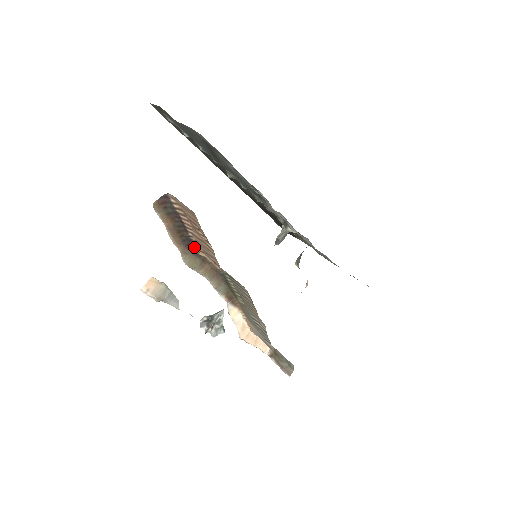
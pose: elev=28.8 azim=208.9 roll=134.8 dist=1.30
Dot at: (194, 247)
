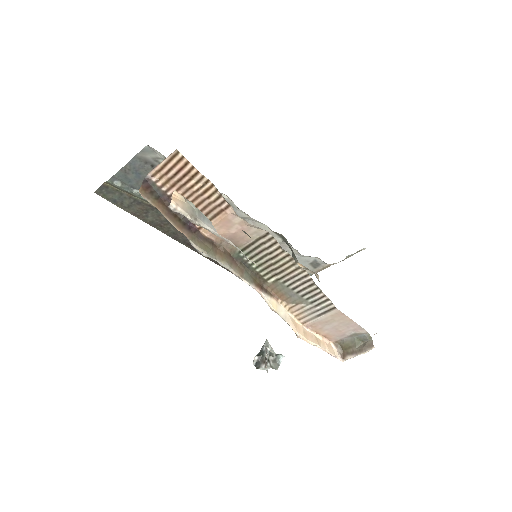
Dot at: (196, 229)
